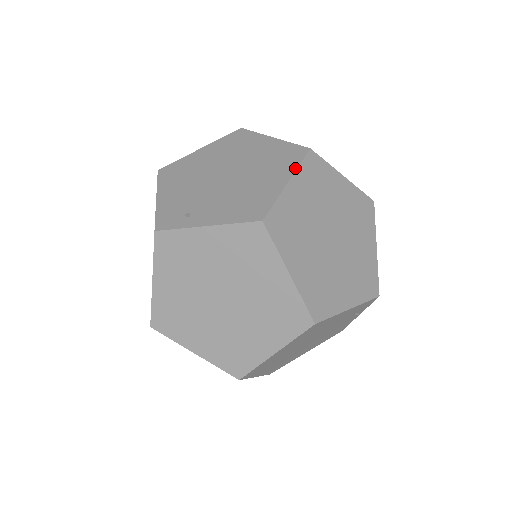
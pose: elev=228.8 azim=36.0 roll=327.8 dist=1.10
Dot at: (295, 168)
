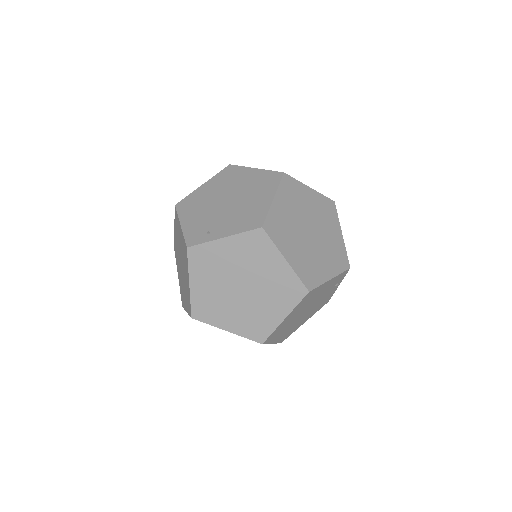
Dot at: (276, 188)
